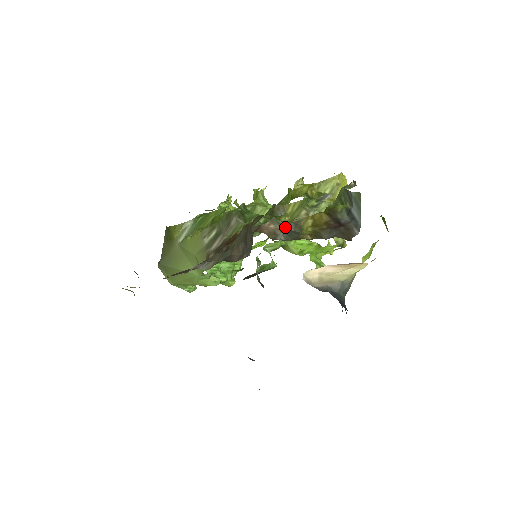
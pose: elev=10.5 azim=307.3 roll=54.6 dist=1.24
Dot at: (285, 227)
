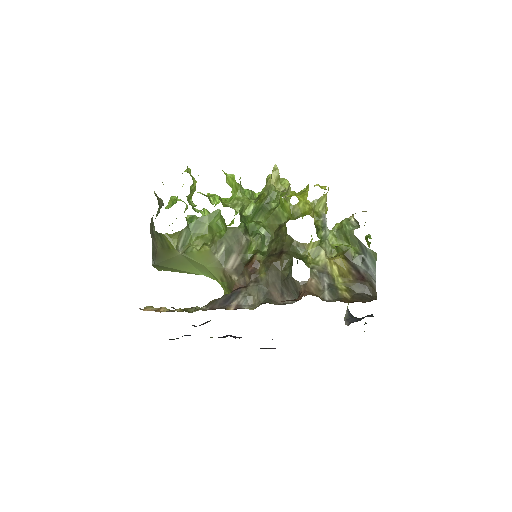
Dot at: (322, 280)
